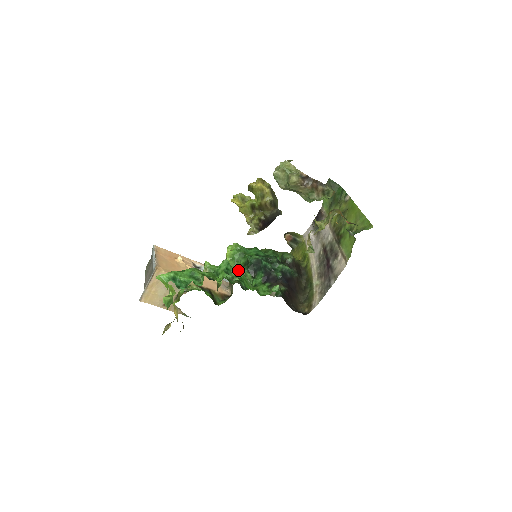
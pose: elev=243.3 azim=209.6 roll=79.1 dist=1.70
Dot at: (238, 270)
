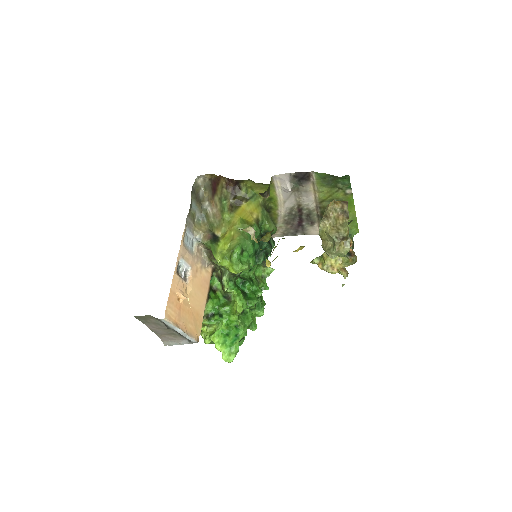
Dot at: occluded
